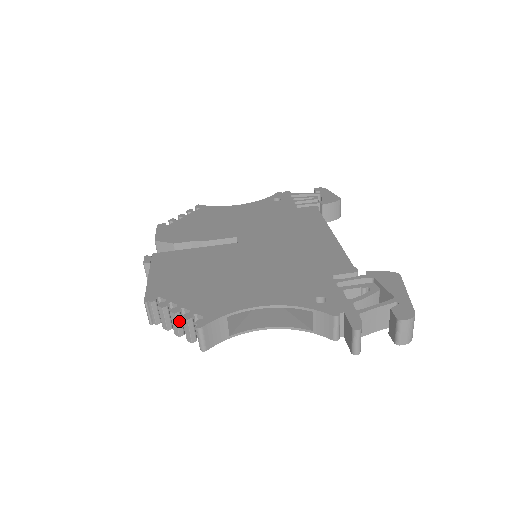
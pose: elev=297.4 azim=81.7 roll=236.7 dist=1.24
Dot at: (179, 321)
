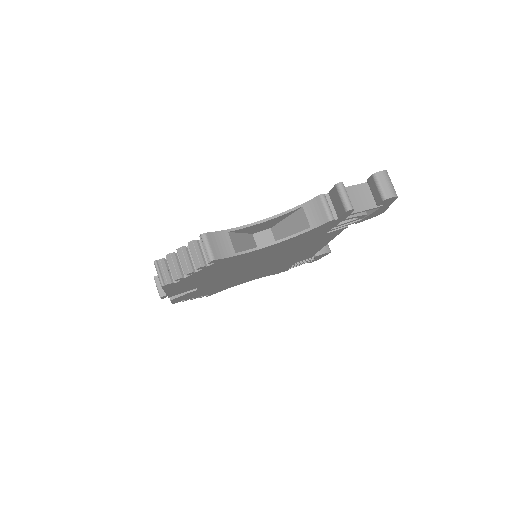
Dot at: (186, 256)
